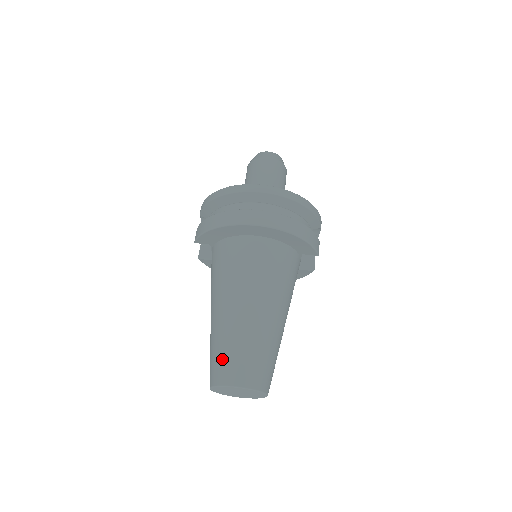
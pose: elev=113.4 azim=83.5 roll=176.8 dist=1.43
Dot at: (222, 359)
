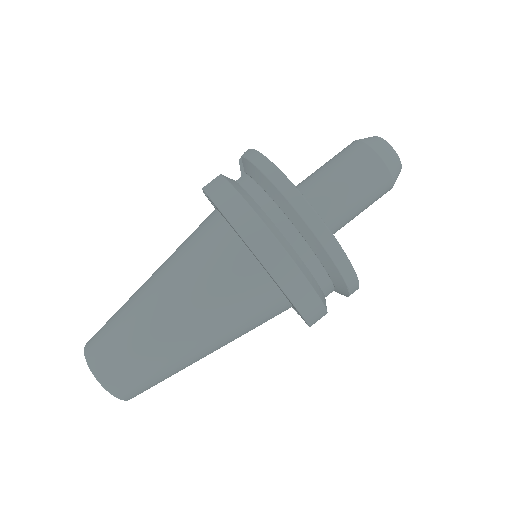
Dot at: (111, 345)
